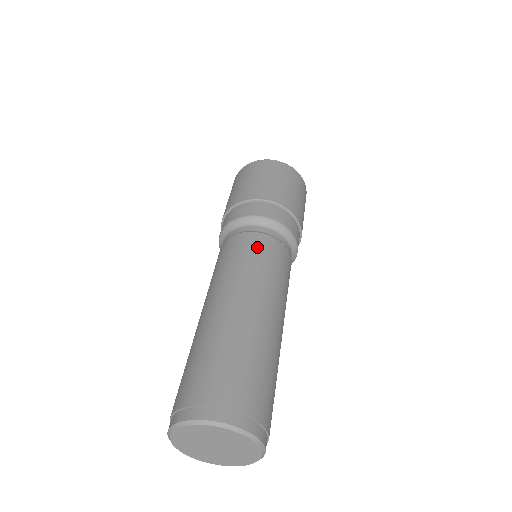
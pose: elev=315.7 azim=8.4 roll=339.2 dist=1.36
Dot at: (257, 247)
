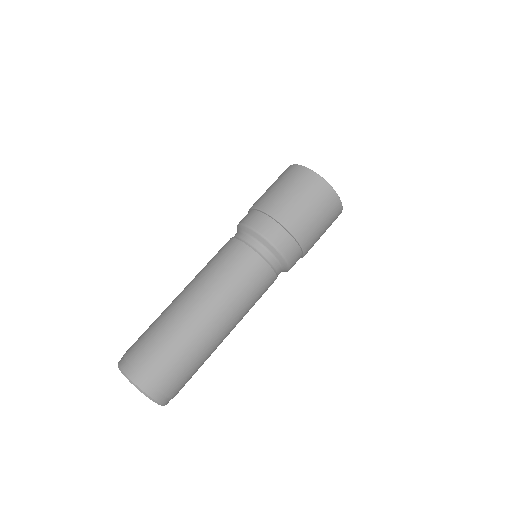
Dot at: (229, 254)
